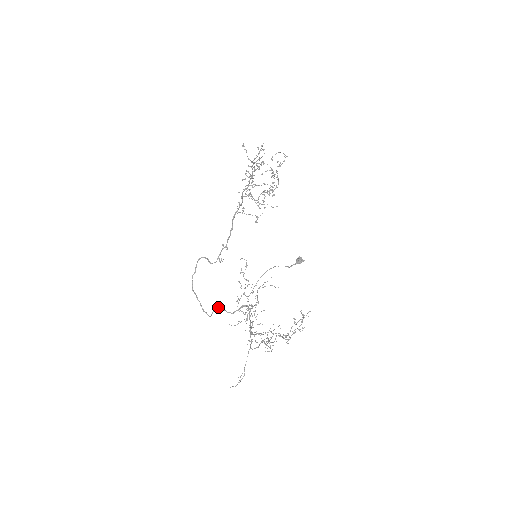
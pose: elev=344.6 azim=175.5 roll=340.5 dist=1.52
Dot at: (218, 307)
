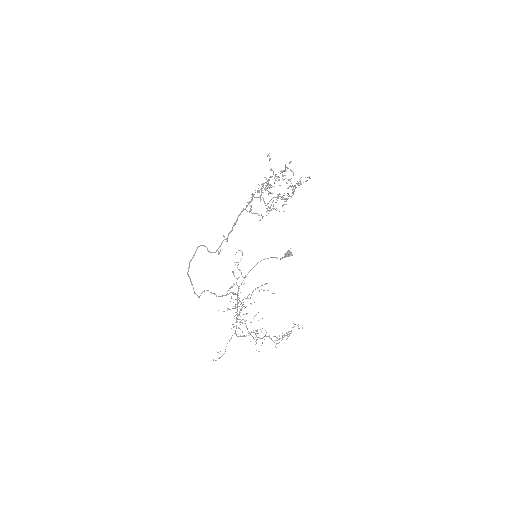
Dot at: (208, 290)
